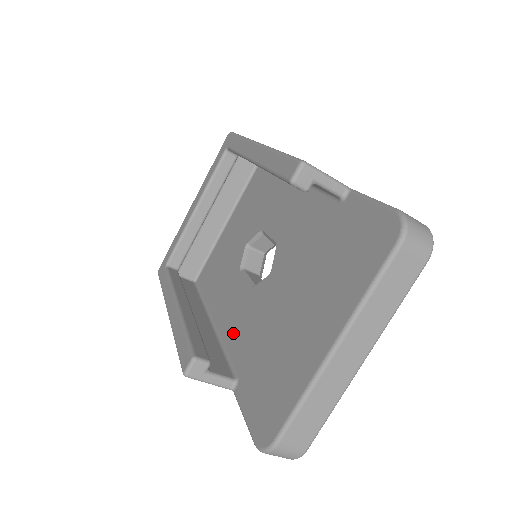
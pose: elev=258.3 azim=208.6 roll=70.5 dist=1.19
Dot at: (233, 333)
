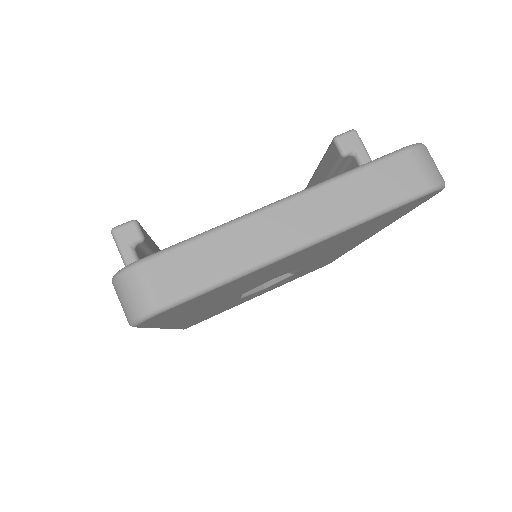
Dot at: occluded
